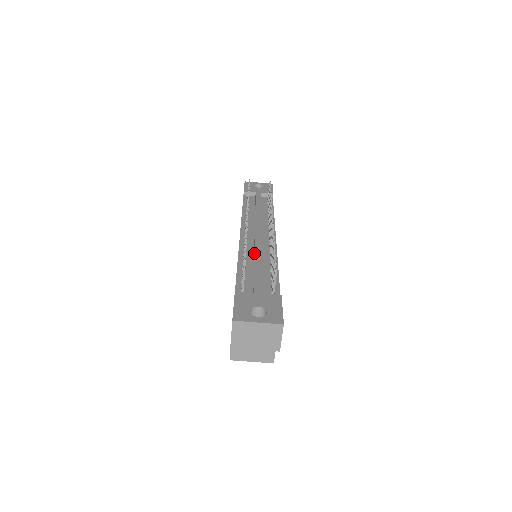
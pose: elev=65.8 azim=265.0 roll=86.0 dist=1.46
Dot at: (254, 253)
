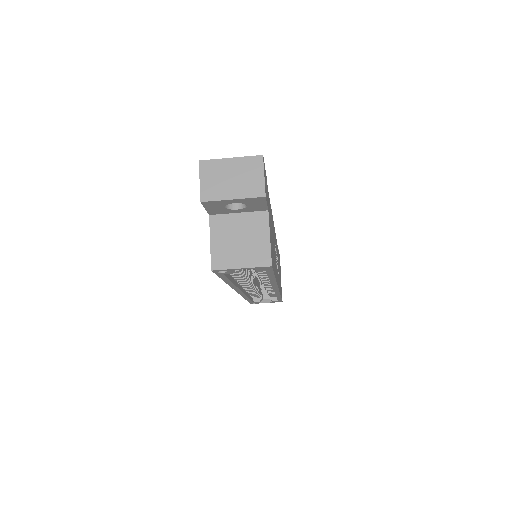
Dot at: occluded
